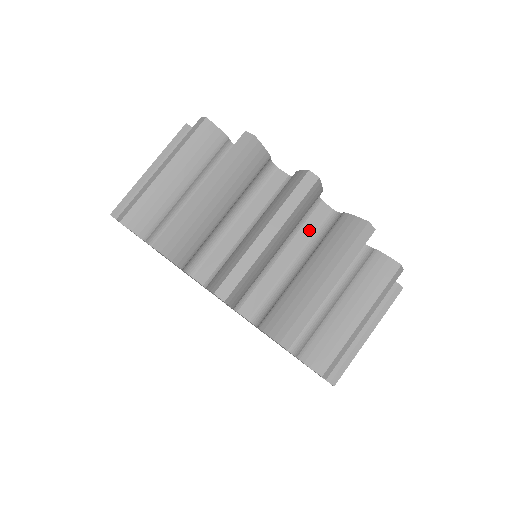
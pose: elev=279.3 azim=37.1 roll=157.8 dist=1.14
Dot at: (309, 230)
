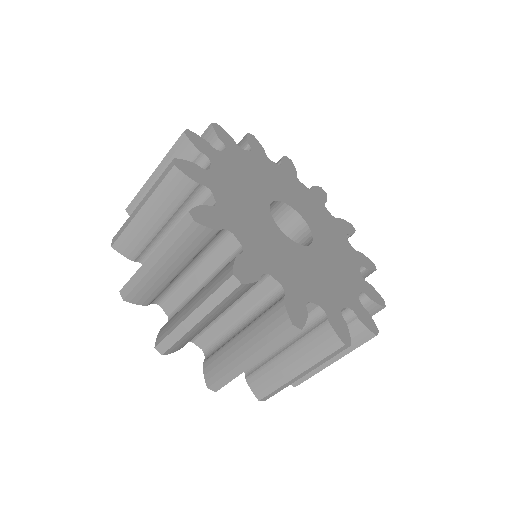
Dot at: (256, 297)
